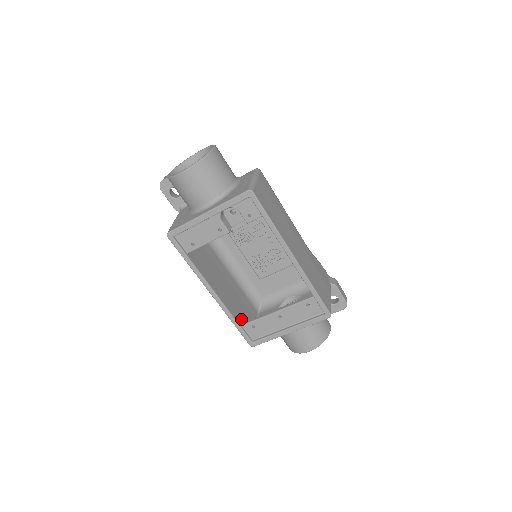
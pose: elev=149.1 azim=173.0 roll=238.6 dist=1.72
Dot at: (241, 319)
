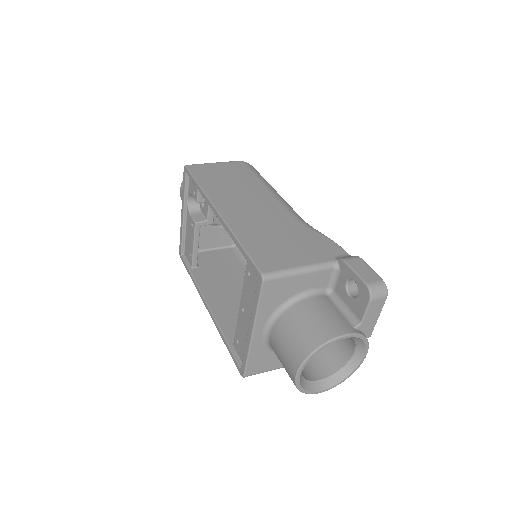
Dot at: occluded
